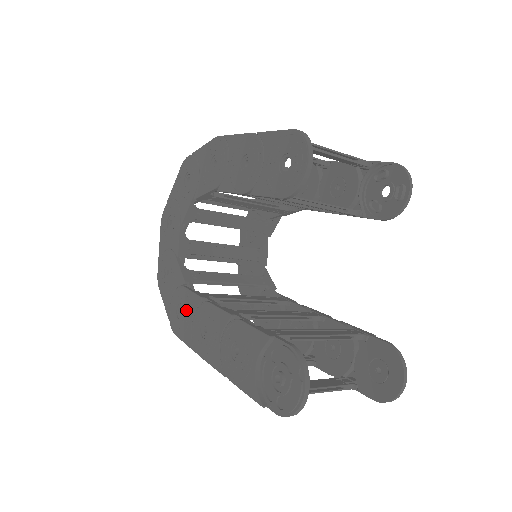
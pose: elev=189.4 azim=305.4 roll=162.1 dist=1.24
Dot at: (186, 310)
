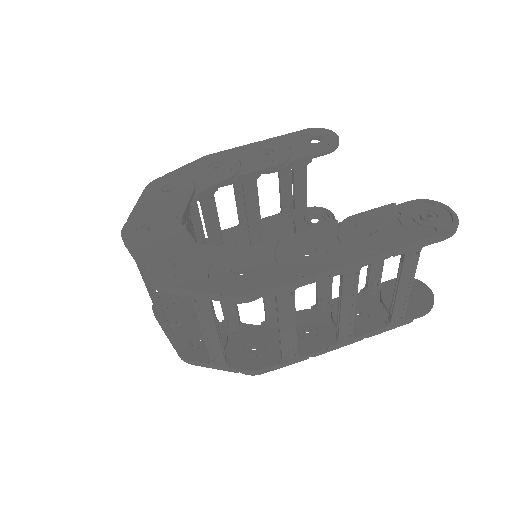
Dot at: (255, 261)
